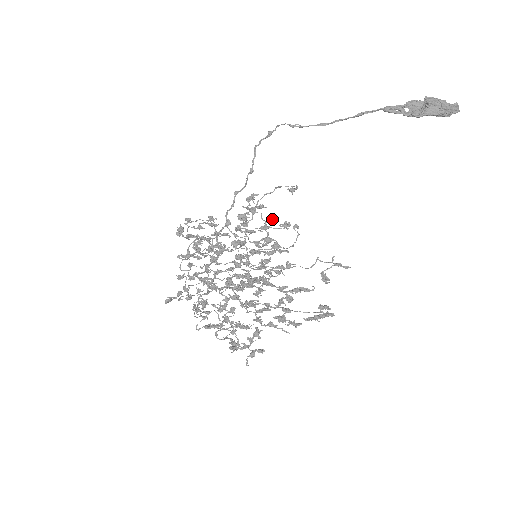
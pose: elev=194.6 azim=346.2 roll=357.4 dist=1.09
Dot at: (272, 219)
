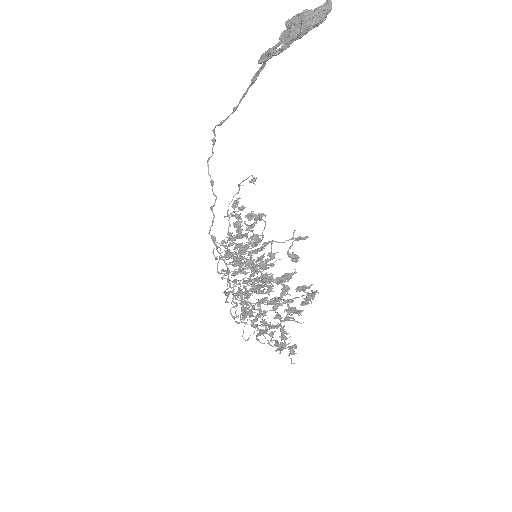
Dot at: (247, 217)
